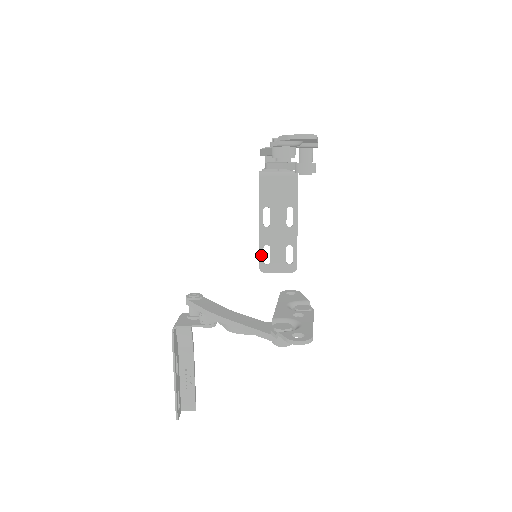
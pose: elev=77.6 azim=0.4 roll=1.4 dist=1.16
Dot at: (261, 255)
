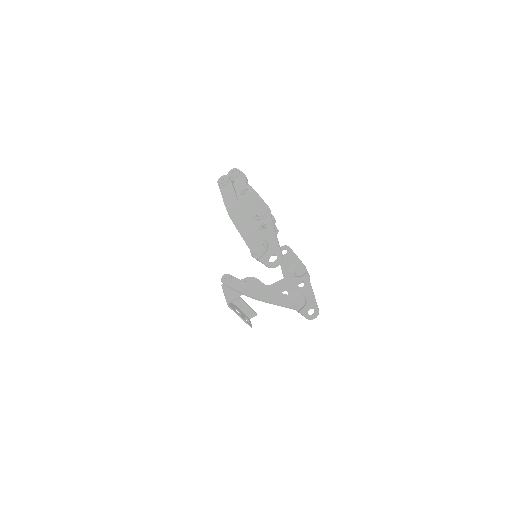
Dot at: occluded
